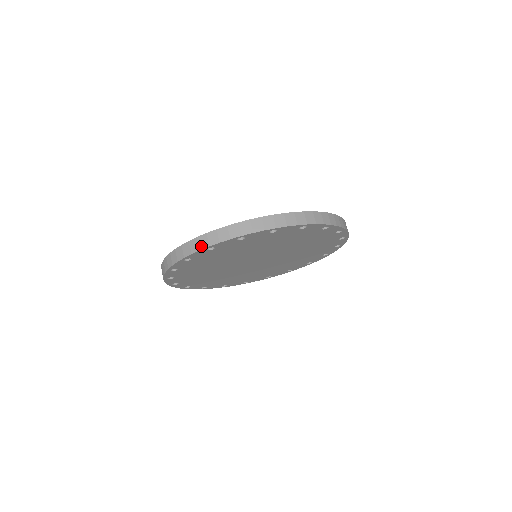
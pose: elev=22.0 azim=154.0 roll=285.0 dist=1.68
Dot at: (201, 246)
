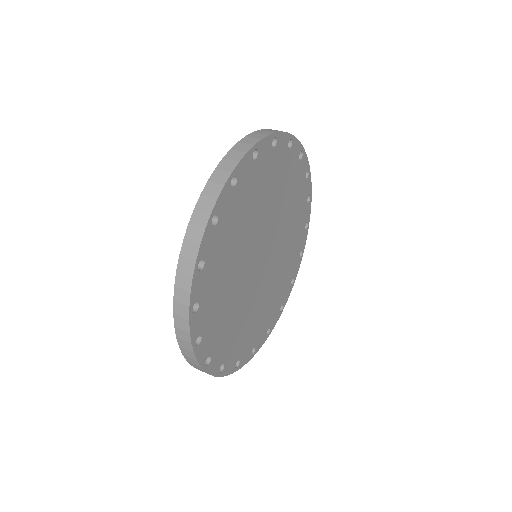
Dot at: (189, 272)
